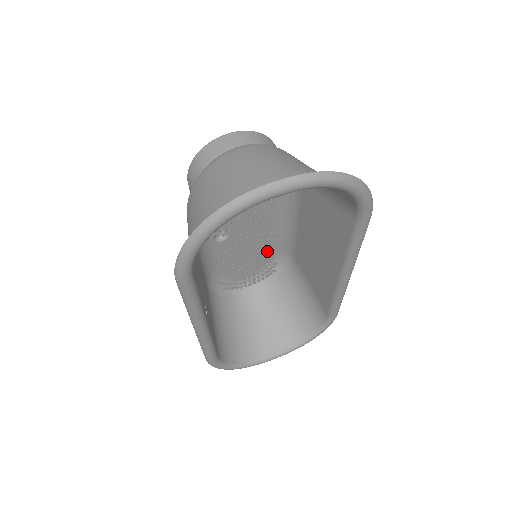
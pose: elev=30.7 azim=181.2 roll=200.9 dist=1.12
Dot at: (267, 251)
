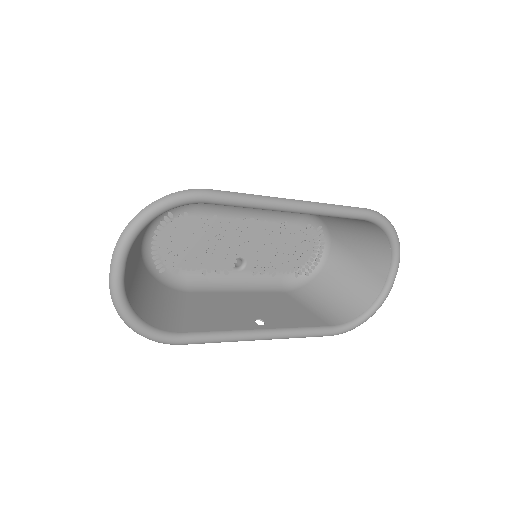
Dot at: occluded
